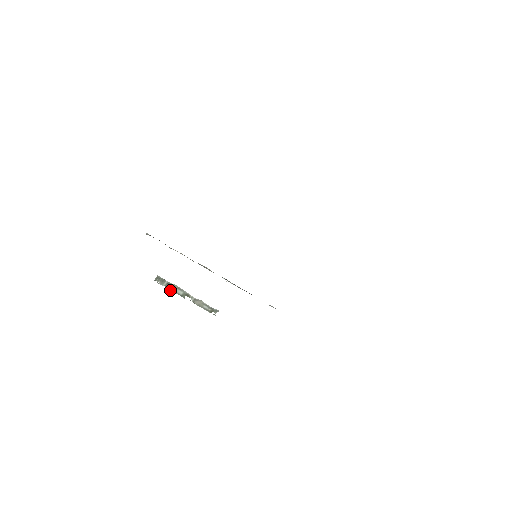
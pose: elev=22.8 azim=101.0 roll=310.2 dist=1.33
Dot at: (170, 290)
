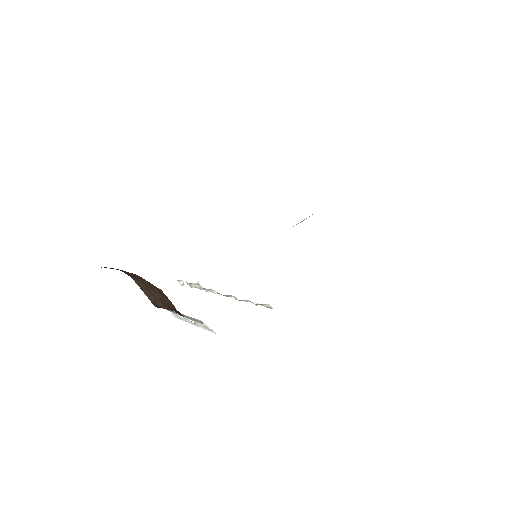
Dot at: occluded
